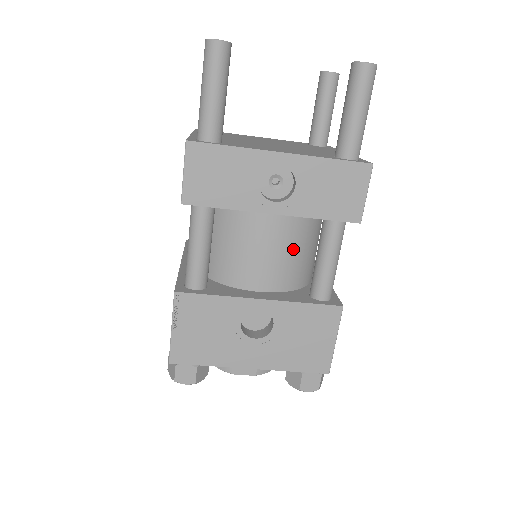
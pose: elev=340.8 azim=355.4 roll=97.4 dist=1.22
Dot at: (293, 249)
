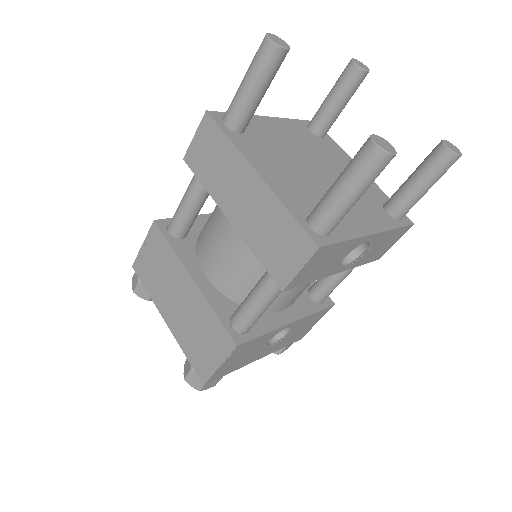
Dot at: occluded
